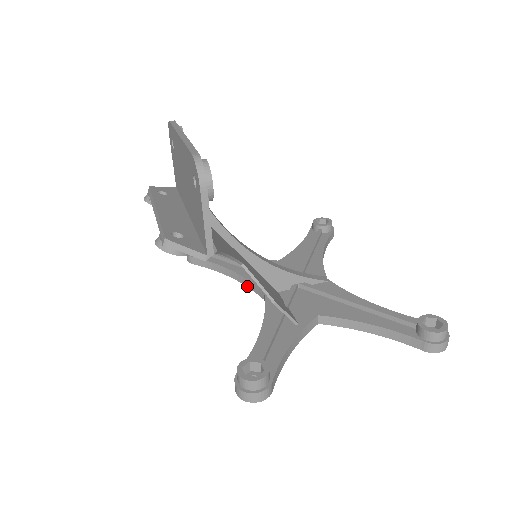
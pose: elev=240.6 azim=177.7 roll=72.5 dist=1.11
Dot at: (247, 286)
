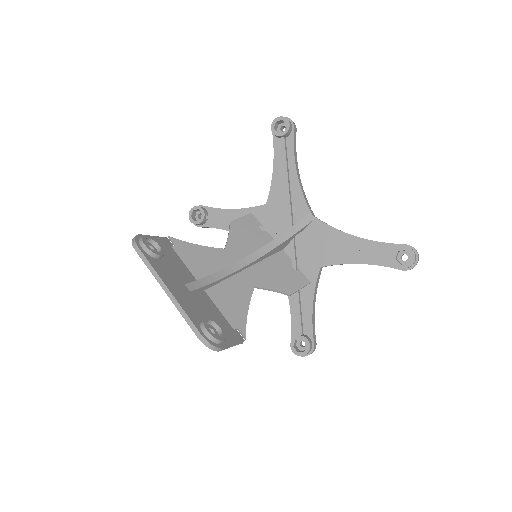
Dot at: occluded
